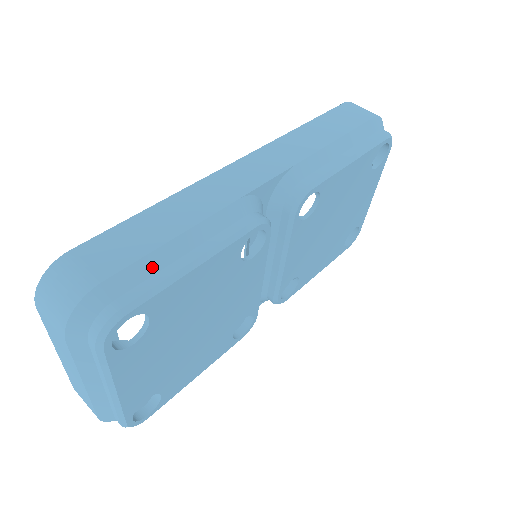
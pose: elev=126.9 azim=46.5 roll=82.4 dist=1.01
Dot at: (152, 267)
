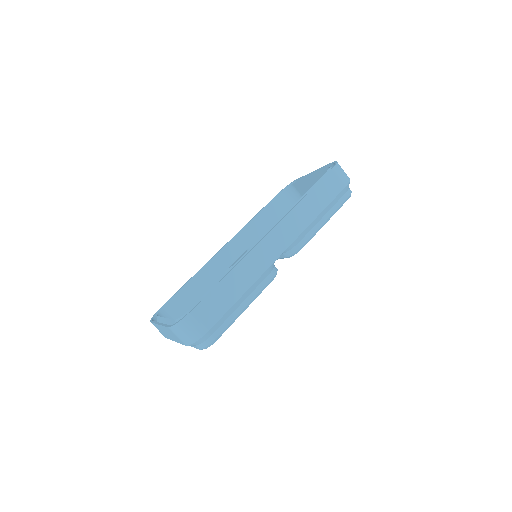
Dot at: (228, 315)
